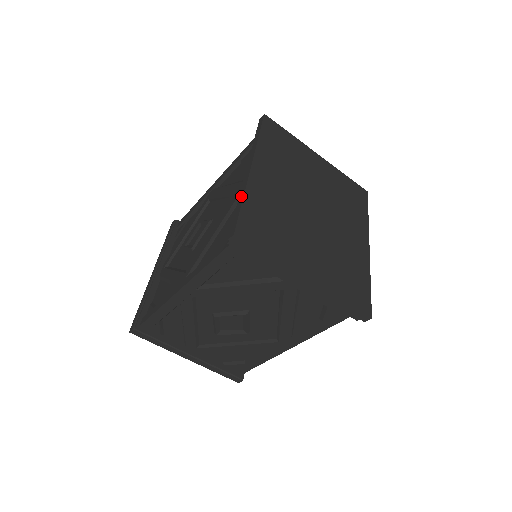
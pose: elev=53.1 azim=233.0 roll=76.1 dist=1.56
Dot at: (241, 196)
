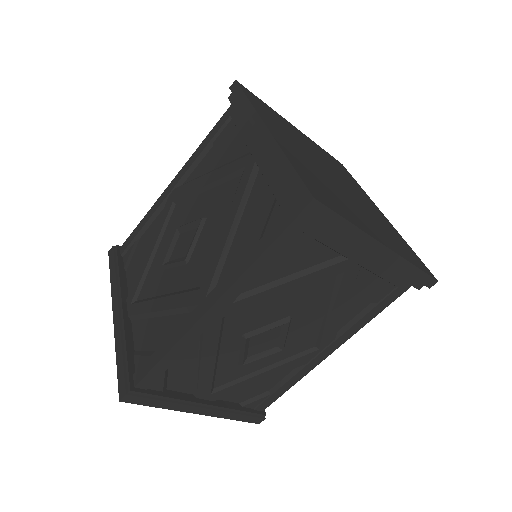
Dot at: (281, 159)
